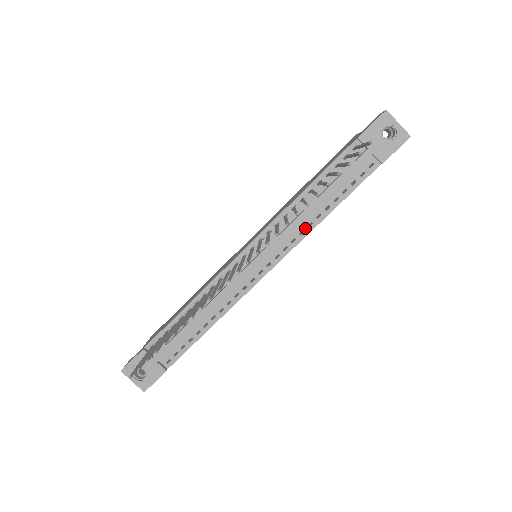
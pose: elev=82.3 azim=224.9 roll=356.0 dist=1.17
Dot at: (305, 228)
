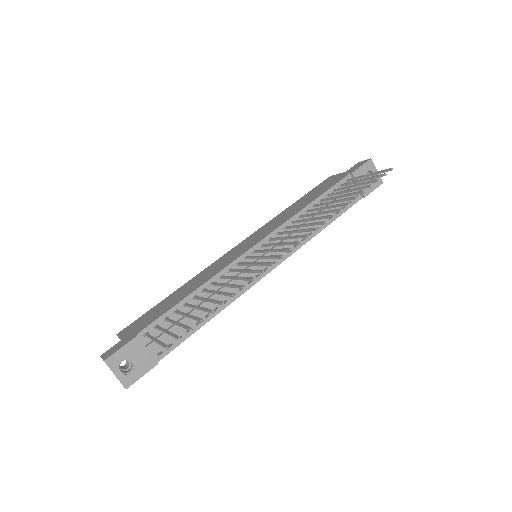
Dot at: occluded
